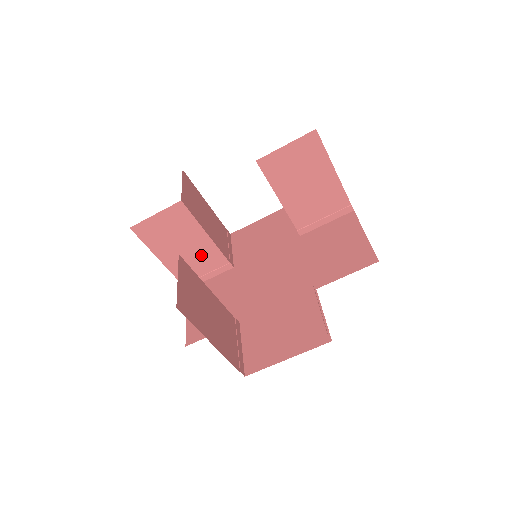
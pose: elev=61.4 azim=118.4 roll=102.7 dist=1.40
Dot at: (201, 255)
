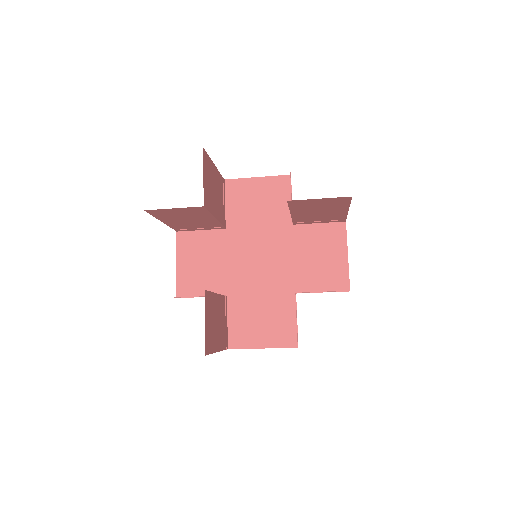
Dot at: (201, 223)
